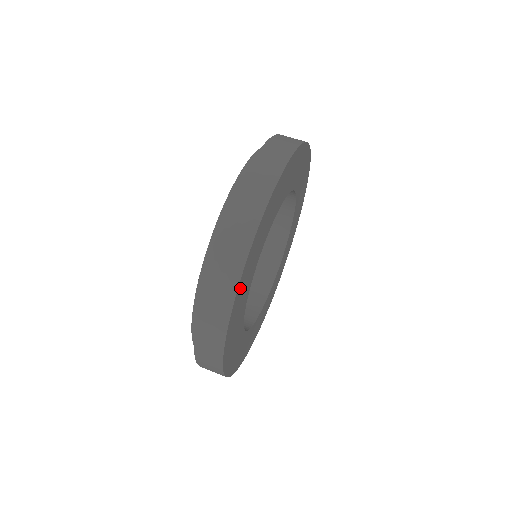
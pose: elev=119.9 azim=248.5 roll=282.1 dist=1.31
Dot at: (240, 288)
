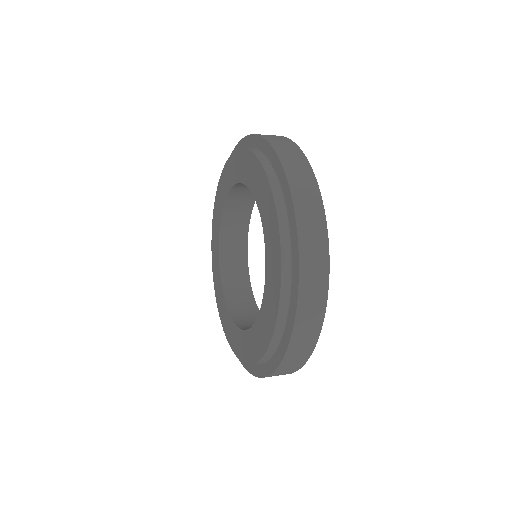
Dot at: occluded
